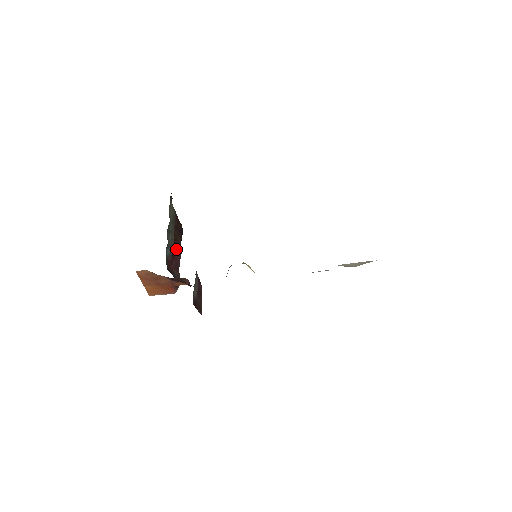
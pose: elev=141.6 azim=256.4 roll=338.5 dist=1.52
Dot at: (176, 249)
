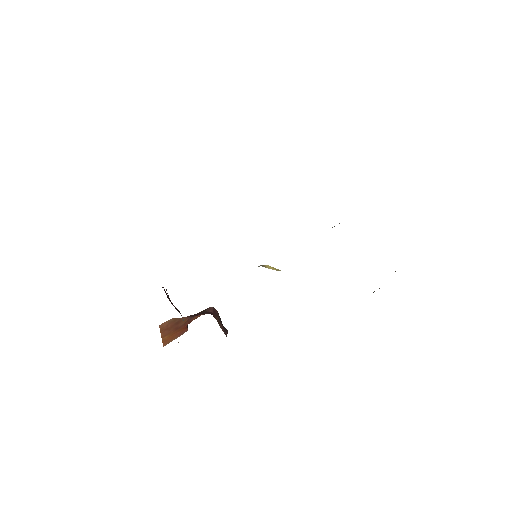
Dot at: occluded
